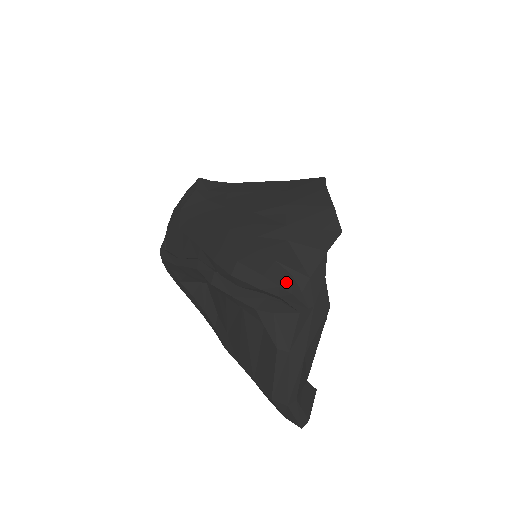
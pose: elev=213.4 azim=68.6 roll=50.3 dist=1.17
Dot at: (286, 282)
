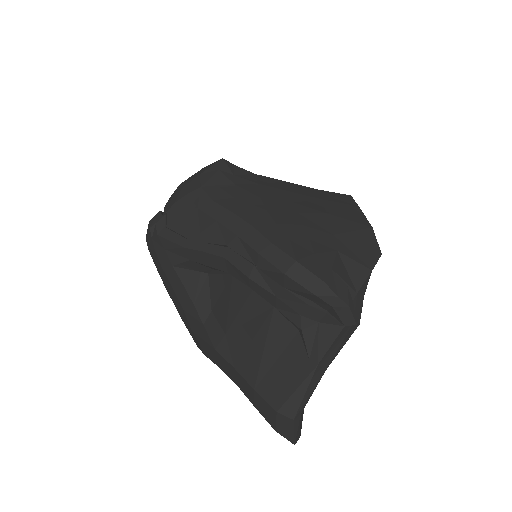
Dot at: (344, 293)
